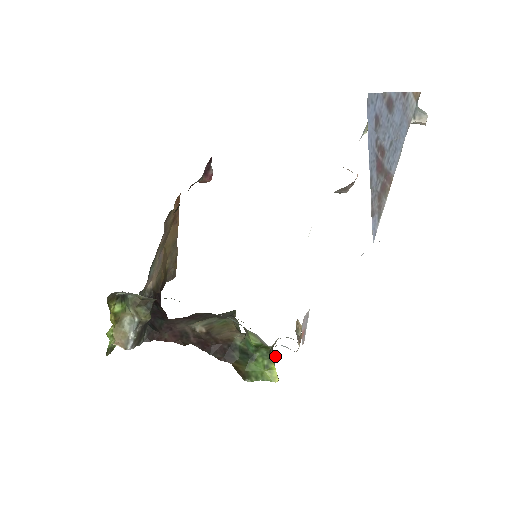
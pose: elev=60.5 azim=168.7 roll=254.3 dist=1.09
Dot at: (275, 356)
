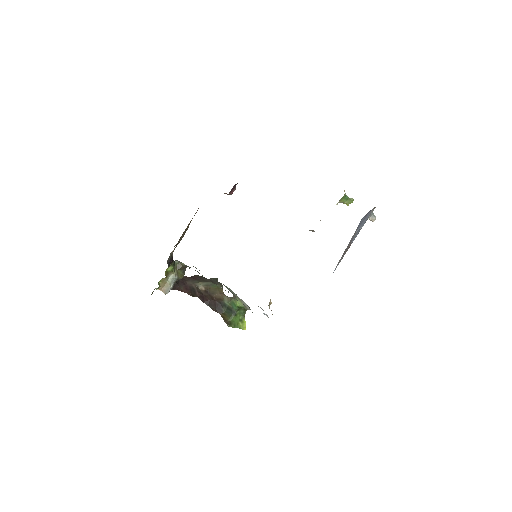
Dot at: occluded
